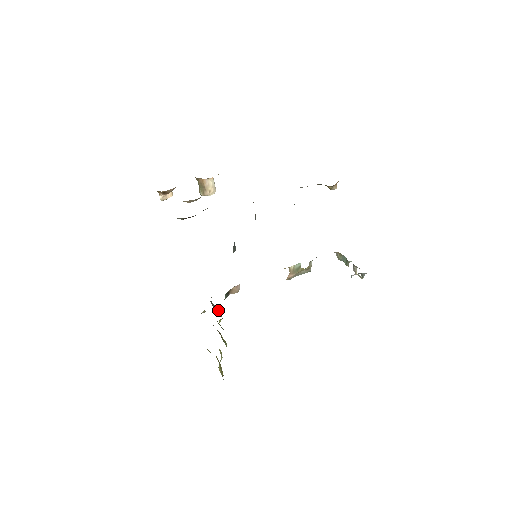
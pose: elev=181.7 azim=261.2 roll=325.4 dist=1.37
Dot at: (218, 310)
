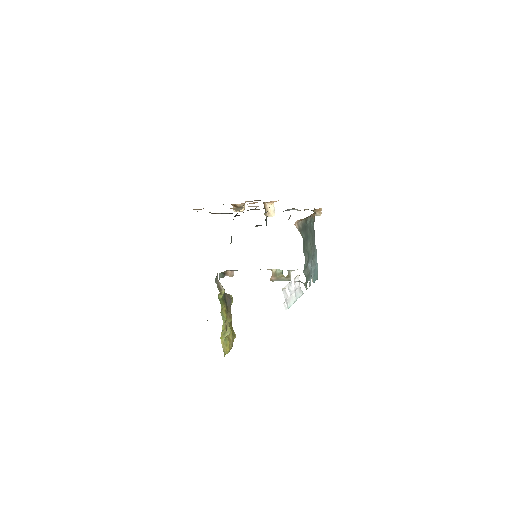
Dot at: (222, 288)
